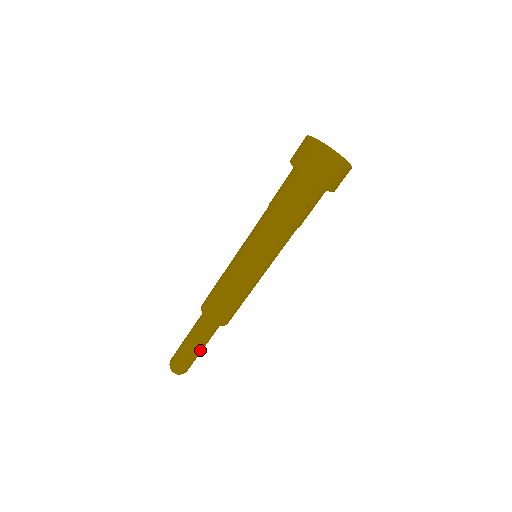
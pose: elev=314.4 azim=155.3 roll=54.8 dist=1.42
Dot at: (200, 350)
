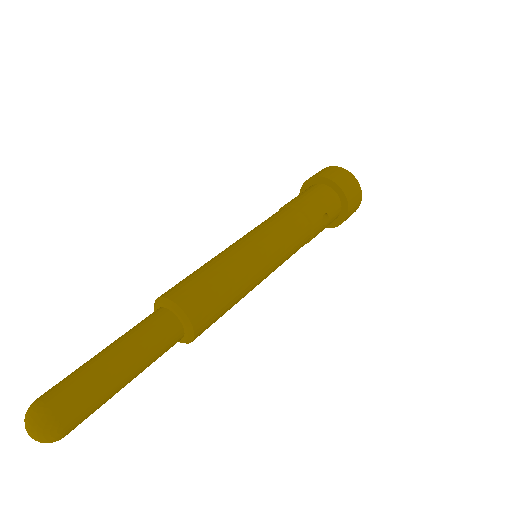
Dot at: (126, 379)
